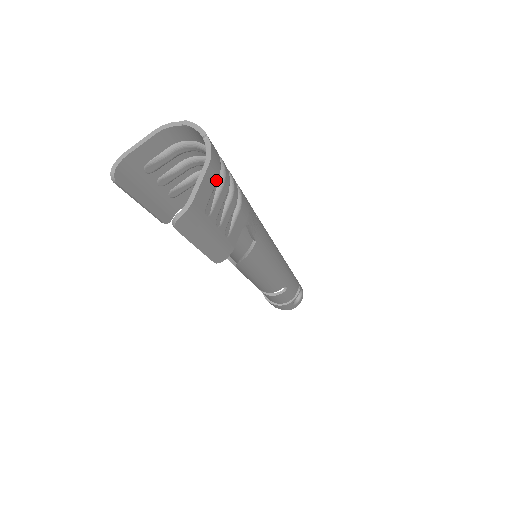
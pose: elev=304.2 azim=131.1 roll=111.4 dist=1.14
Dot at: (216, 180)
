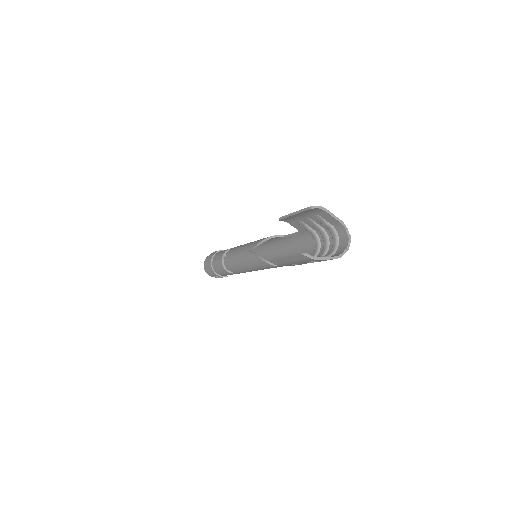
Dot at: (326, 260)
